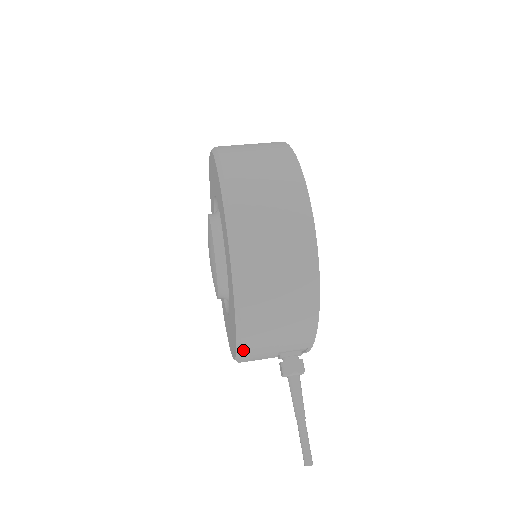
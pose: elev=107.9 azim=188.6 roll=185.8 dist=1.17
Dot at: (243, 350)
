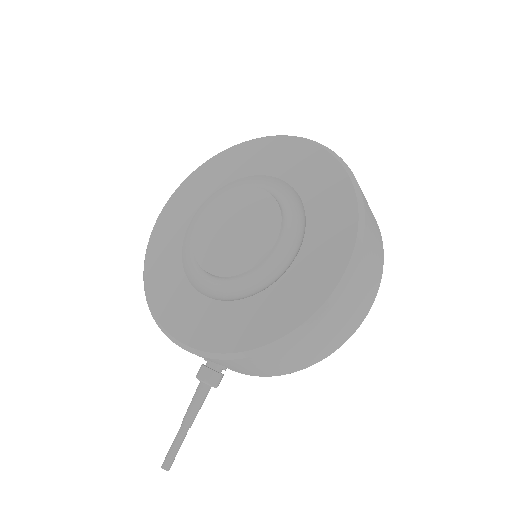
Dot at: (223, 360)
